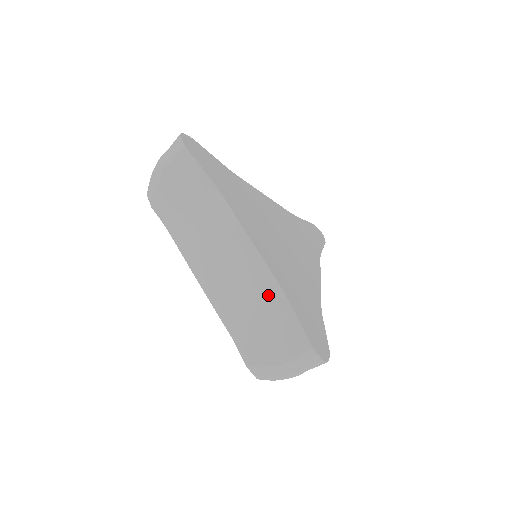
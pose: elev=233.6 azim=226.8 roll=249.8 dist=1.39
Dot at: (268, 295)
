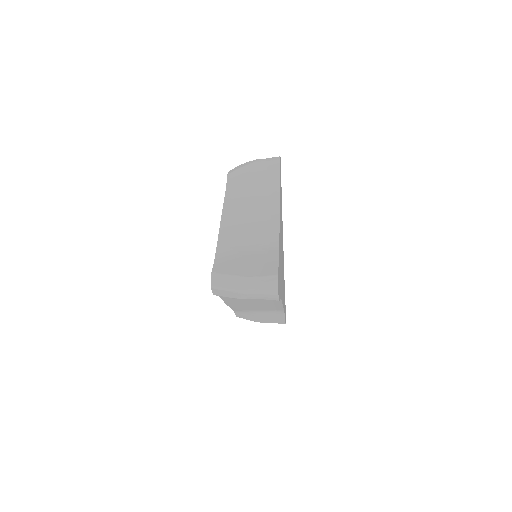
Dot at: (273, 310)
